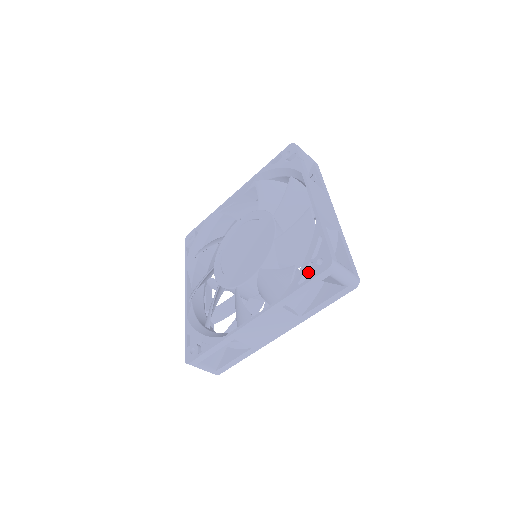
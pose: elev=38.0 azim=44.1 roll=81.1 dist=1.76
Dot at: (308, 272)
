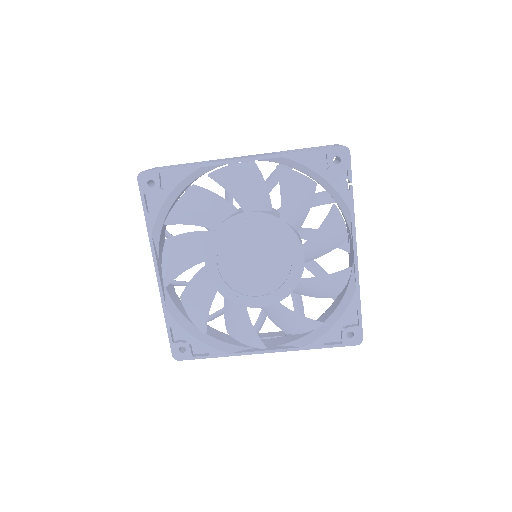
Dot at: (334, 333)
